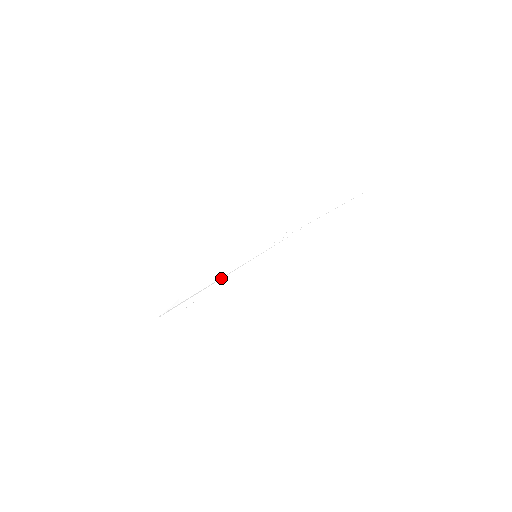
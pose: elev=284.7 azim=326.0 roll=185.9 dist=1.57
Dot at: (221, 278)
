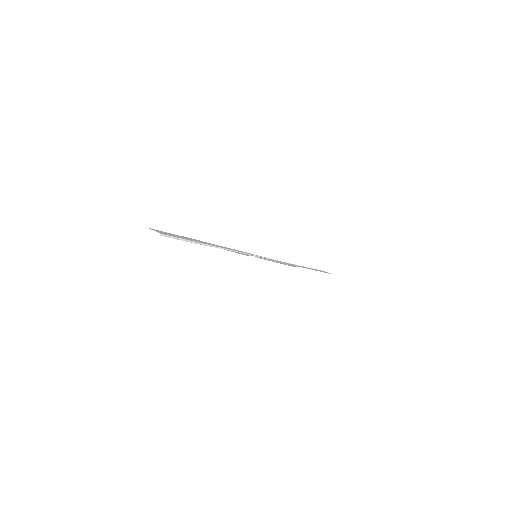
Dot at: (224, 248)
